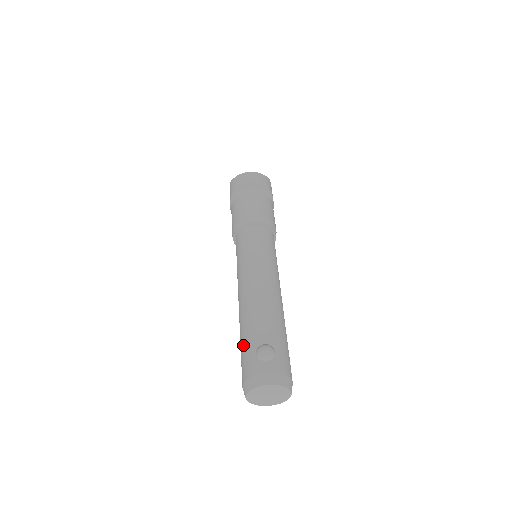
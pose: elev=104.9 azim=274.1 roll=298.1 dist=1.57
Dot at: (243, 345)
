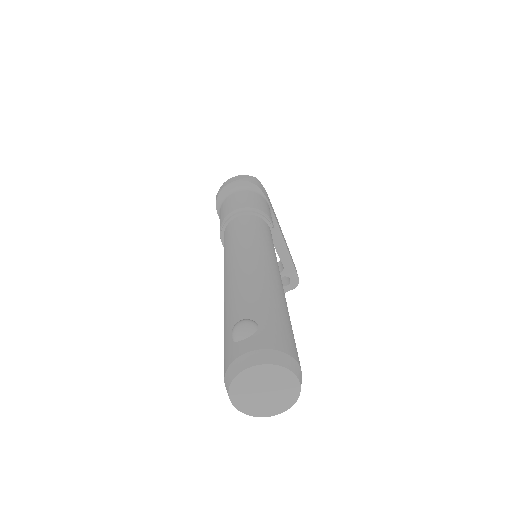
Dot at: occluded
